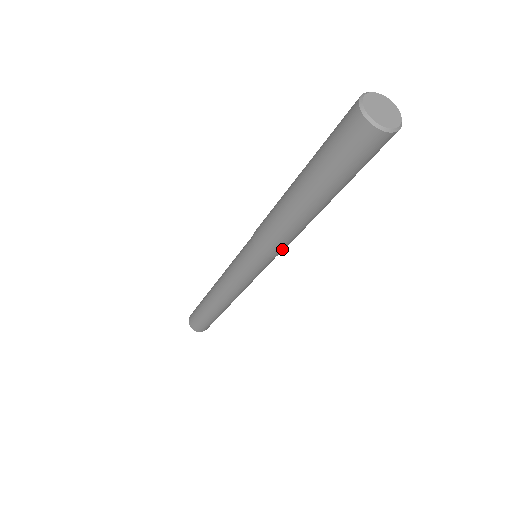
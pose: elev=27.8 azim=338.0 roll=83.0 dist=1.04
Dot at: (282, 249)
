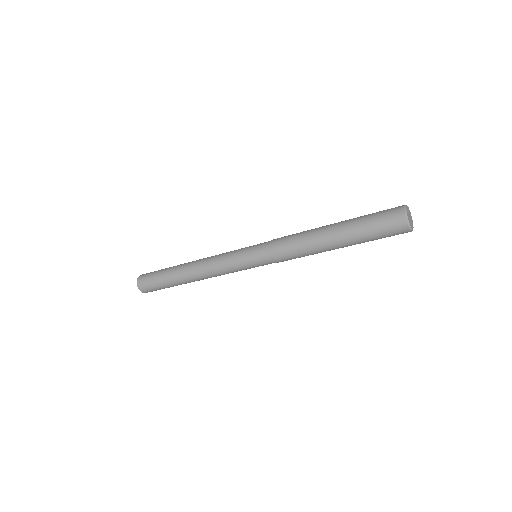
Dot at: occluded
